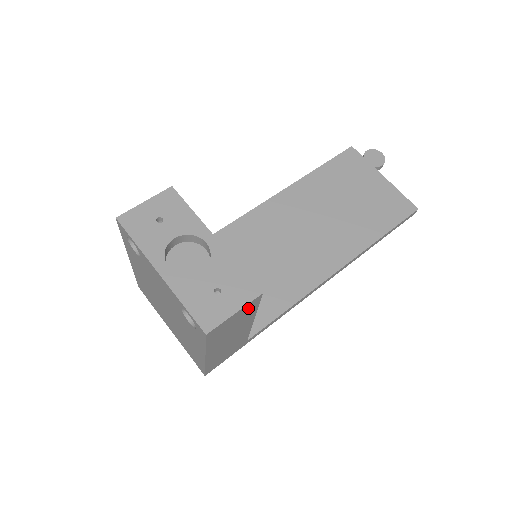
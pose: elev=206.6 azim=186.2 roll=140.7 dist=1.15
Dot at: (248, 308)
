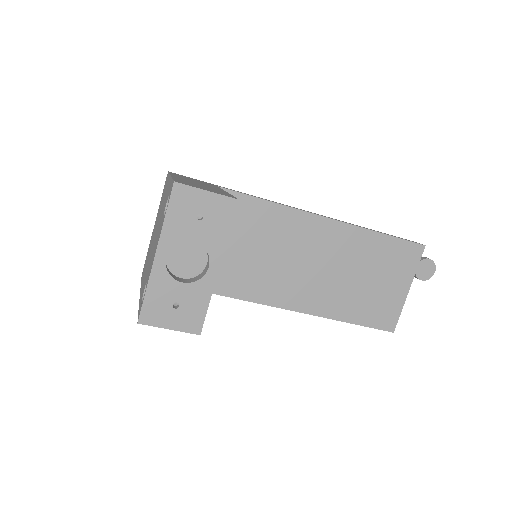
Dot at: occluded
